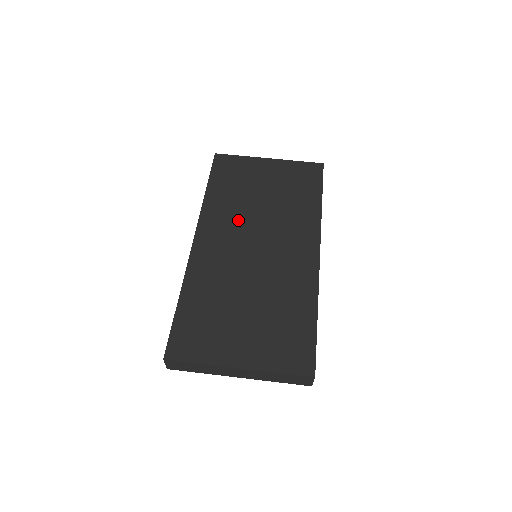
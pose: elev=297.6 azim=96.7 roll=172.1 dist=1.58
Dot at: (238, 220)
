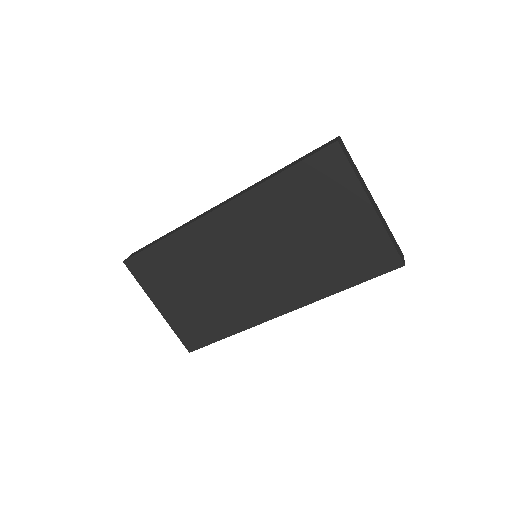
Dot at: (265, 231)
